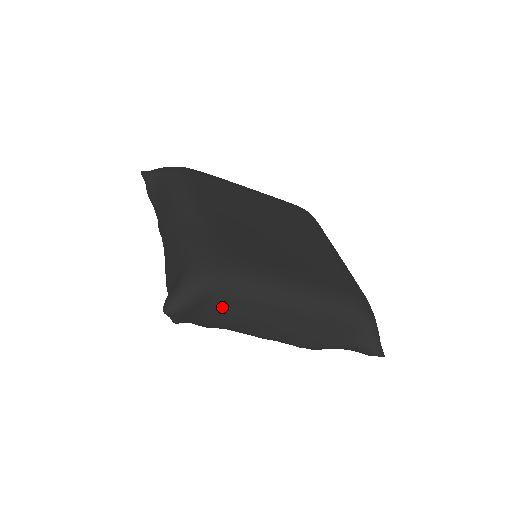
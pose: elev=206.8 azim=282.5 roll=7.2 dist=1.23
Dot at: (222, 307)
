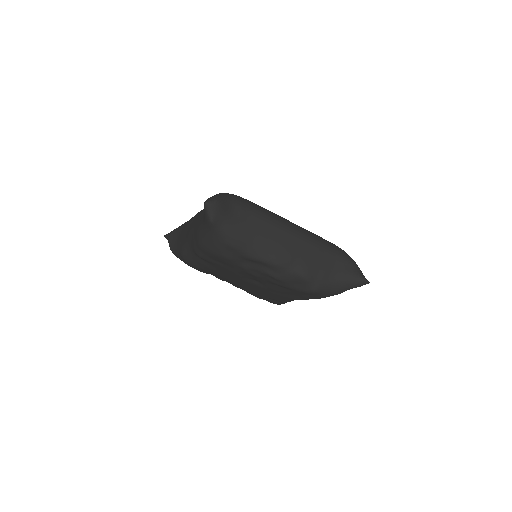
Dot at: (242, 216)
